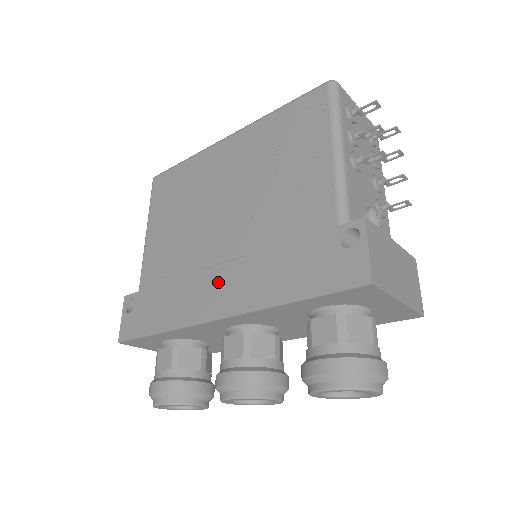
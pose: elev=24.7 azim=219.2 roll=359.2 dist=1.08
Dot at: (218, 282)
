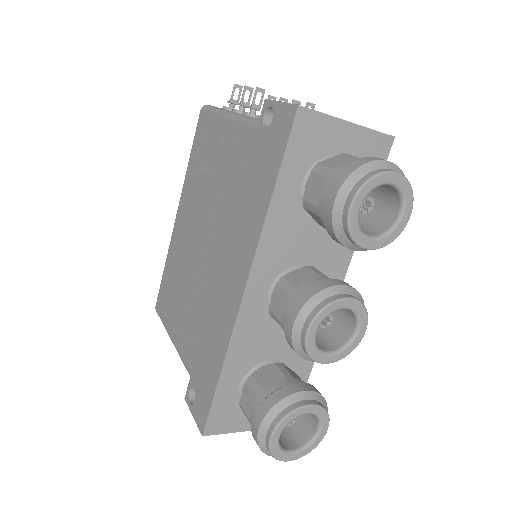
Dot at: (227, 273)
